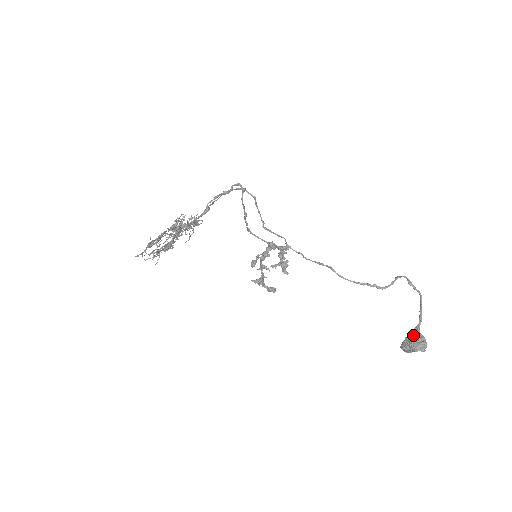
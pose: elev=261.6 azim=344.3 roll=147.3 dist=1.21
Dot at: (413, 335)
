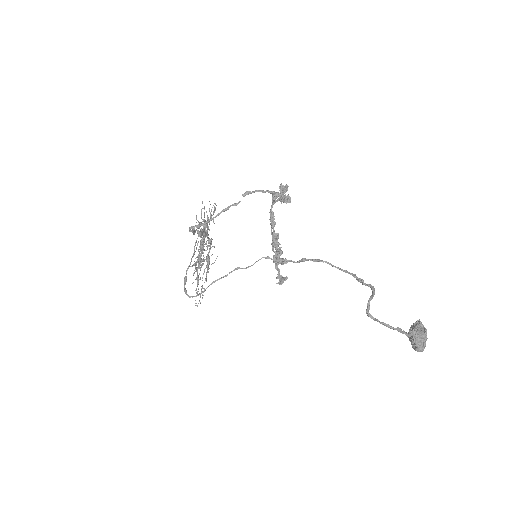
Dot at: occluded
